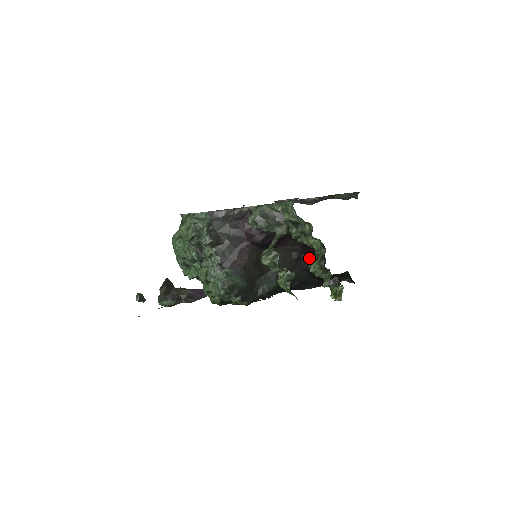
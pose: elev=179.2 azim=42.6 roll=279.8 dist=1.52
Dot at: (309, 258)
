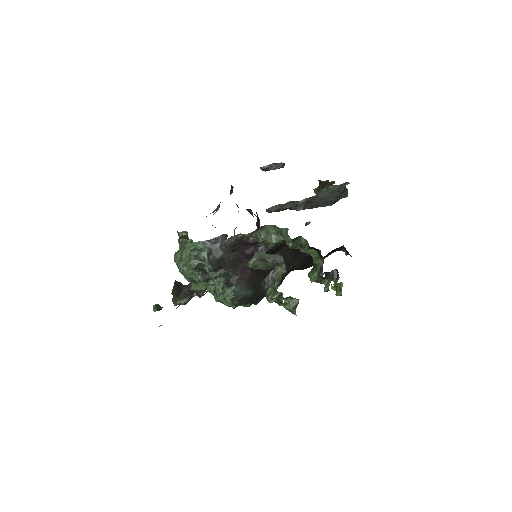
Dot at: occluded
